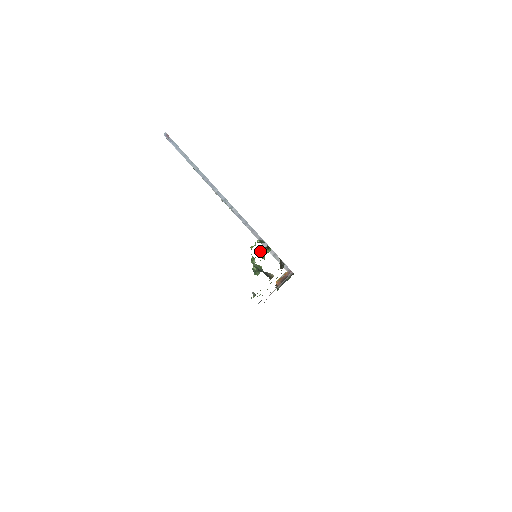
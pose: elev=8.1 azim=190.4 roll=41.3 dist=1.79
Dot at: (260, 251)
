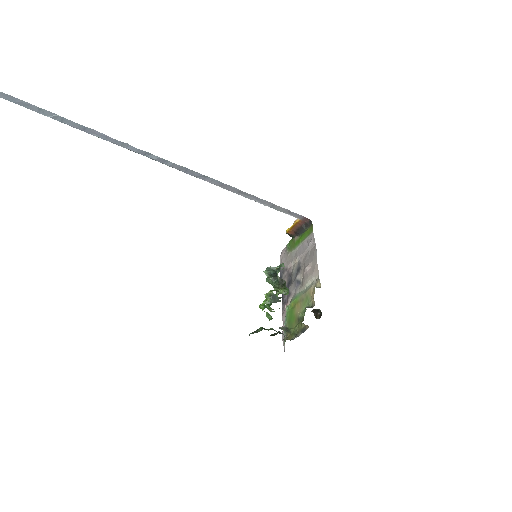
Dot at: occluded
